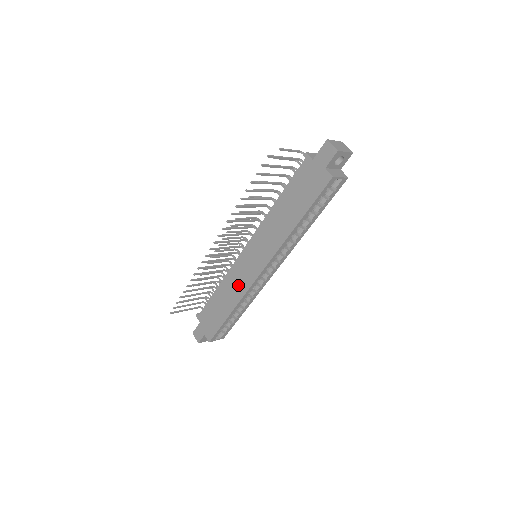
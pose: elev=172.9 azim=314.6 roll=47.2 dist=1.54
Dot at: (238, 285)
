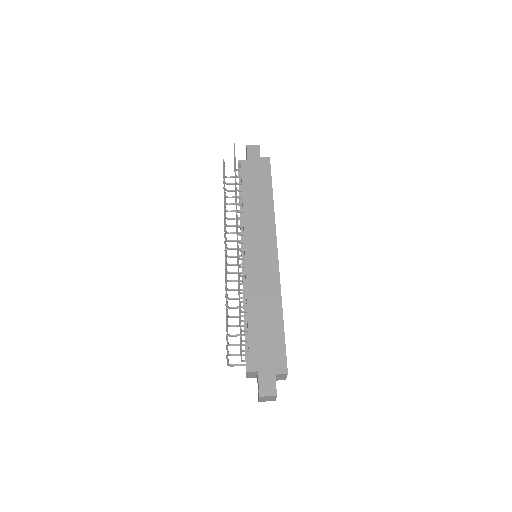
Dot at: (267, 283)
